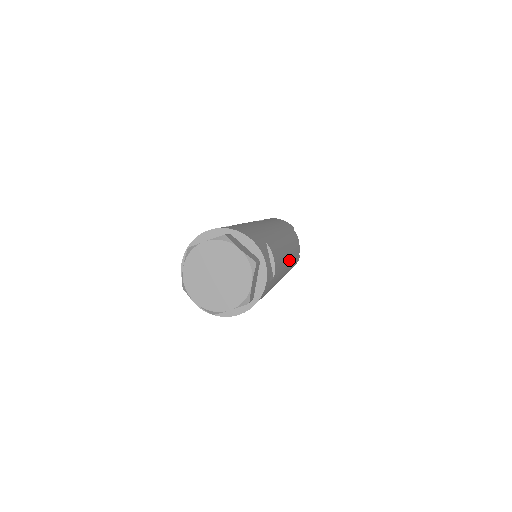
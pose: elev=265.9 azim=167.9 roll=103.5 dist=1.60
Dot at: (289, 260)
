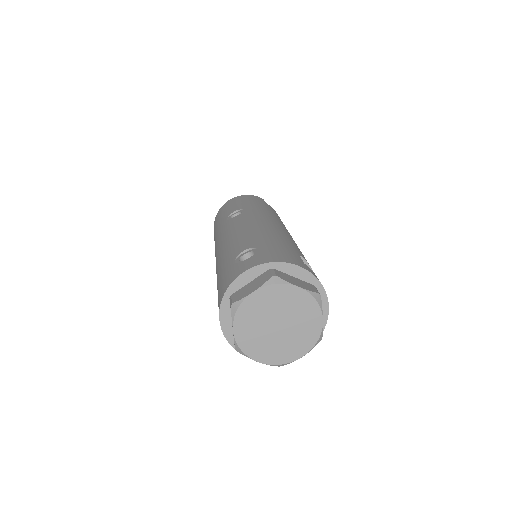
Dot at: occluded
